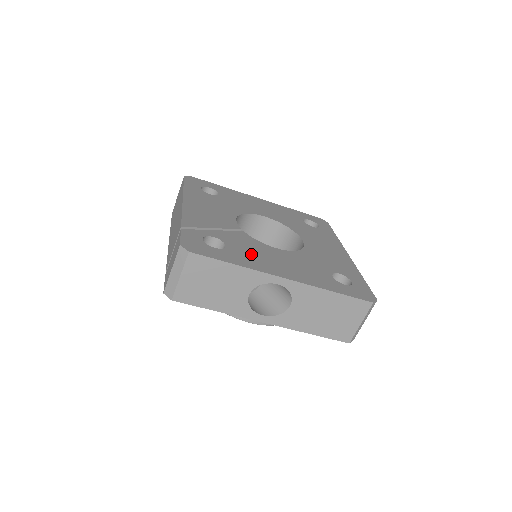
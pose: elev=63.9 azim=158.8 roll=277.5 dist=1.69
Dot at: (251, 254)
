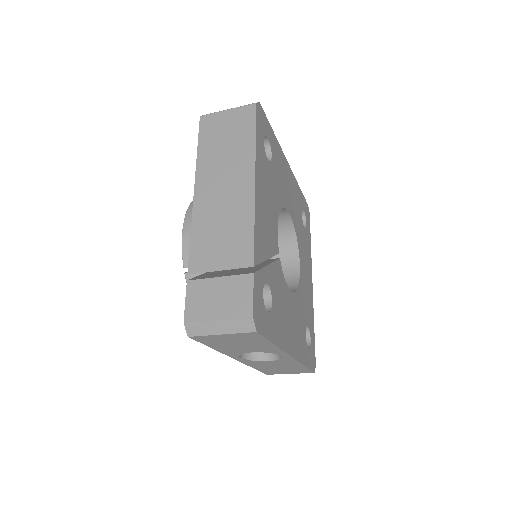
Dot at: (281, 314)
